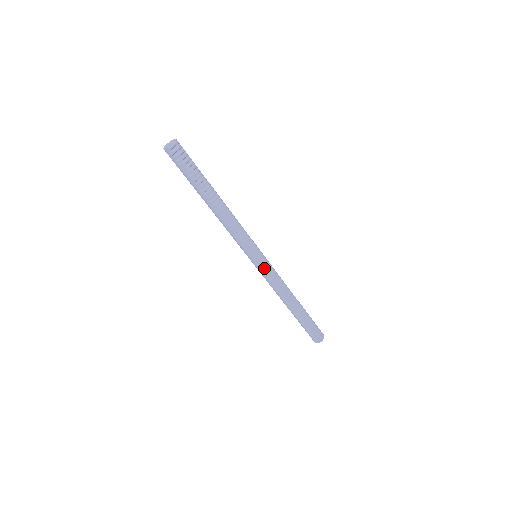
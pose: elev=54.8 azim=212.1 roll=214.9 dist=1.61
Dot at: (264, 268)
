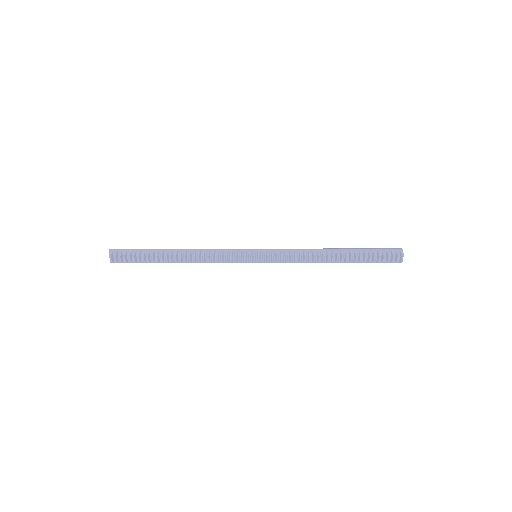
Dot at: (271, 260)
